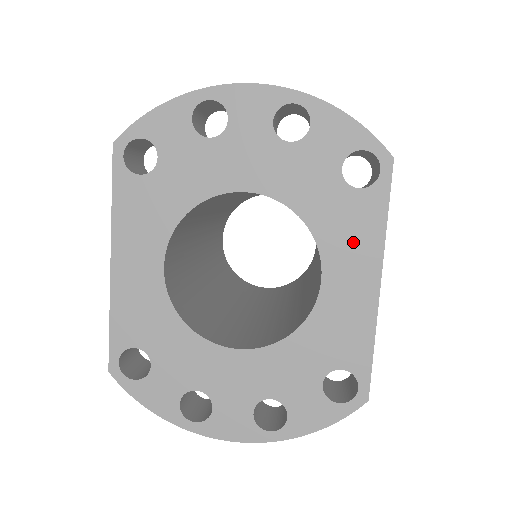
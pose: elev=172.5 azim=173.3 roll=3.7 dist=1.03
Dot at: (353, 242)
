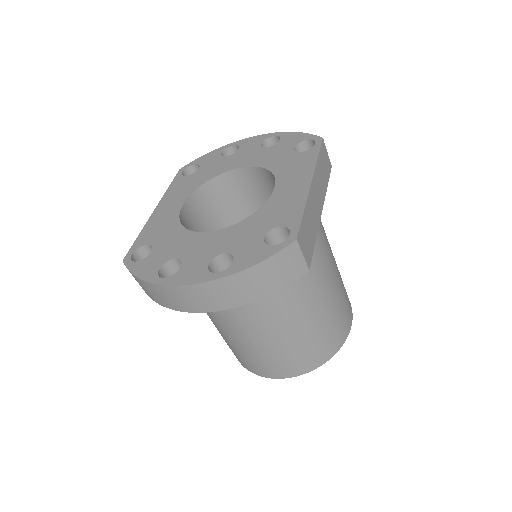
Dot at: (296, 170)
